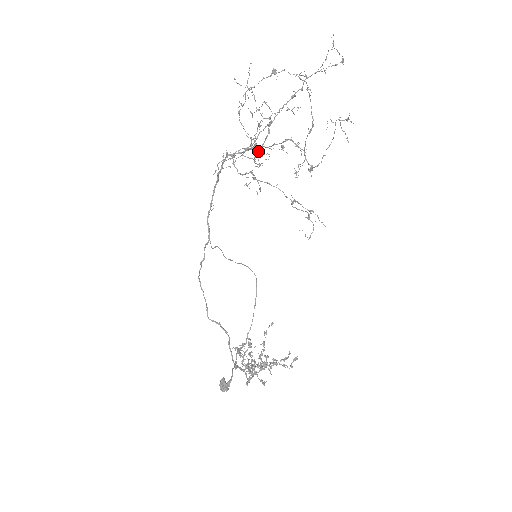
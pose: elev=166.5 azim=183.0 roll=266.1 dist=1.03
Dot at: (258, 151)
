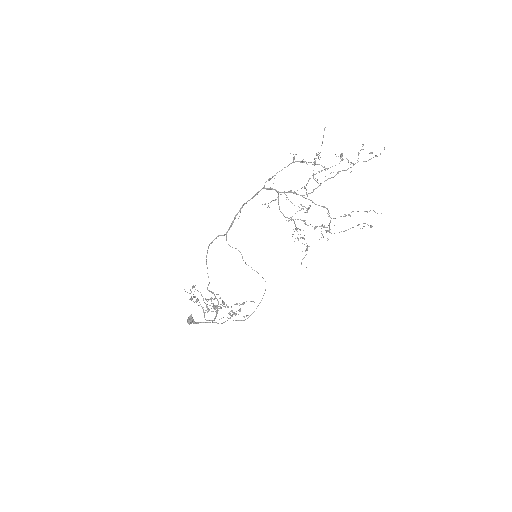
Dot at: occluded
